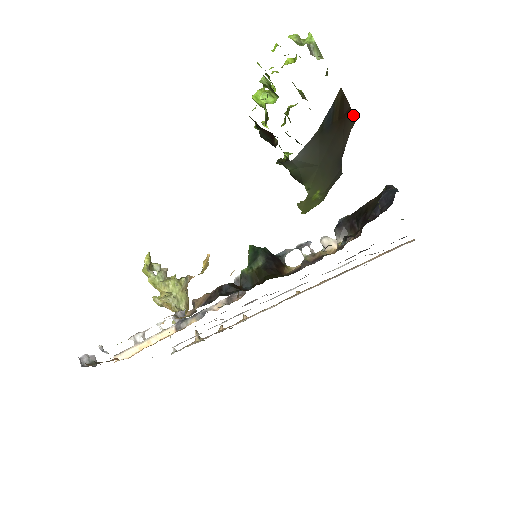
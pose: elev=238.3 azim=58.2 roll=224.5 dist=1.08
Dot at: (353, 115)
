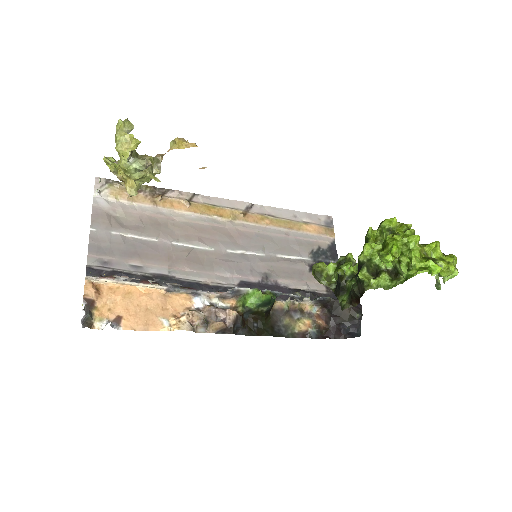
Dot at: occluded
